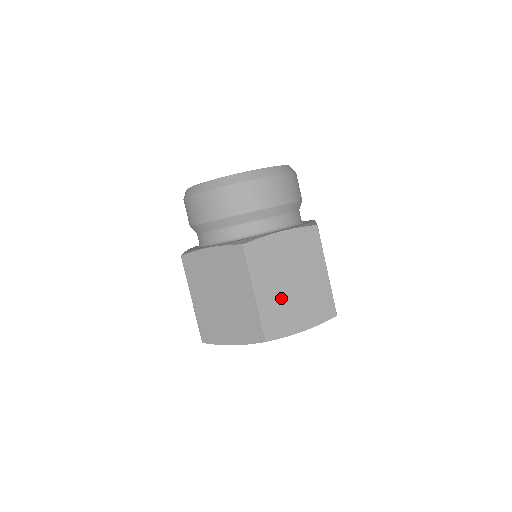
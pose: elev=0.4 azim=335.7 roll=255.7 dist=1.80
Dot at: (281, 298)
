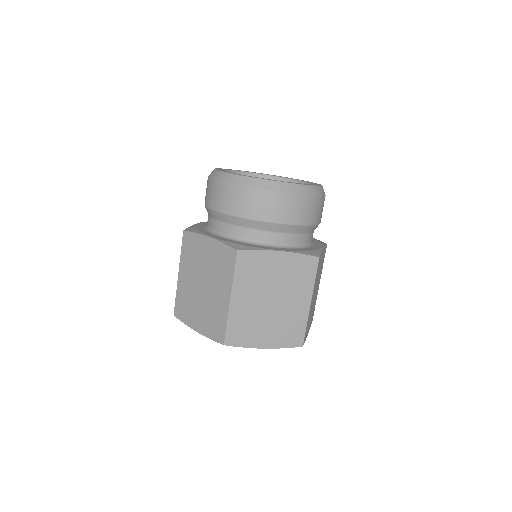
Dot at: occluded
